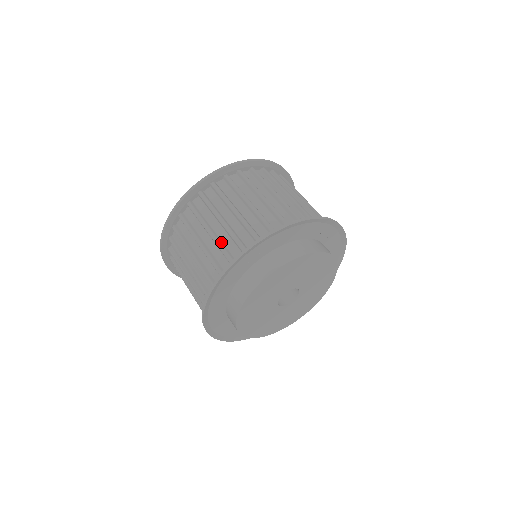
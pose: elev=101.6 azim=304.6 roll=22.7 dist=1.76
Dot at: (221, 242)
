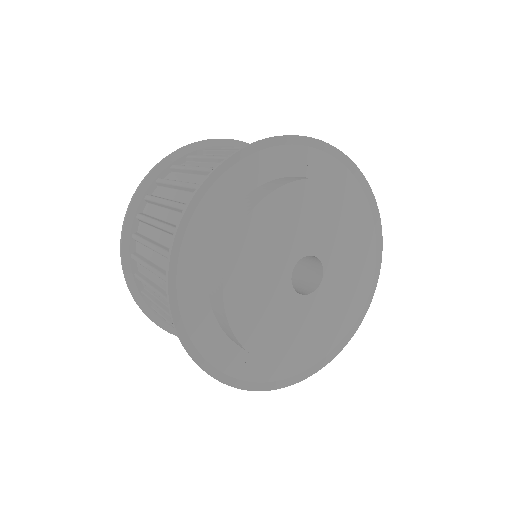
Dot at: occluded
